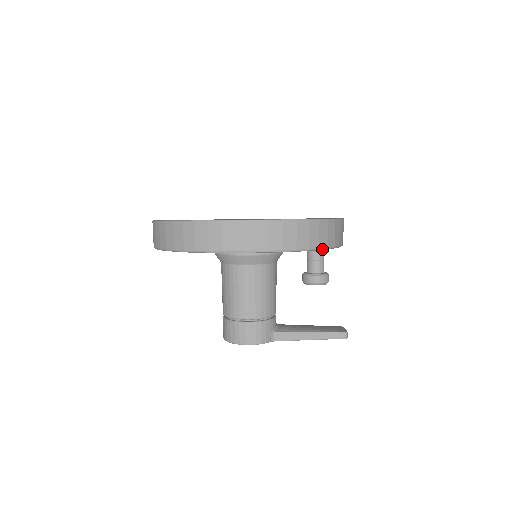
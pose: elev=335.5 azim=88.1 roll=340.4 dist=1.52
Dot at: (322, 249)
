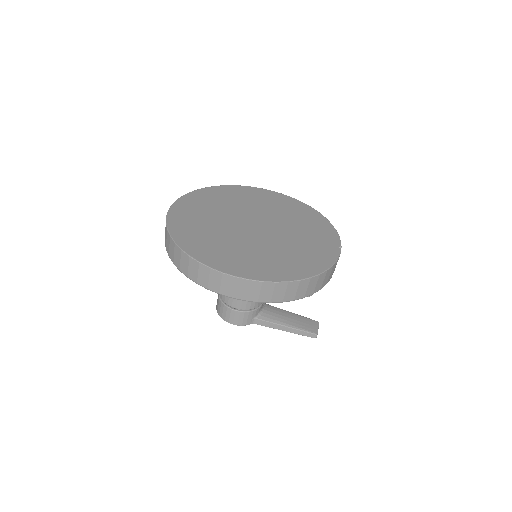
Dot at: (298, 299)
